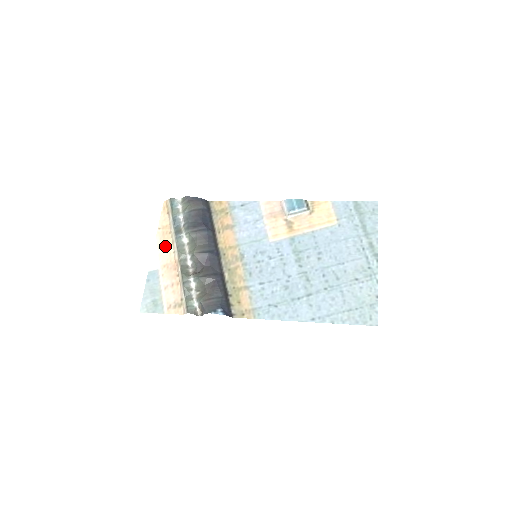
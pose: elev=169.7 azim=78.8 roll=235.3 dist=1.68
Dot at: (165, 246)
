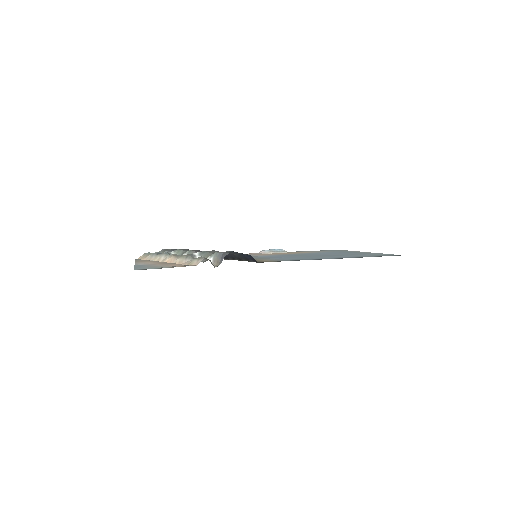
Dot at: (149, 262)
